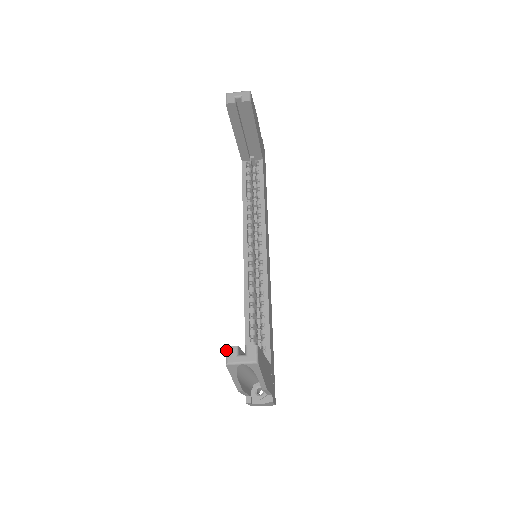
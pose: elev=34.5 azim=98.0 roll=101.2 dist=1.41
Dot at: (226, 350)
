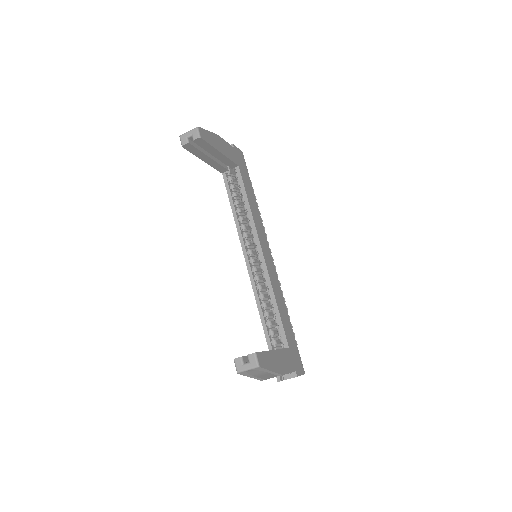
Dot at: (234, 362)
